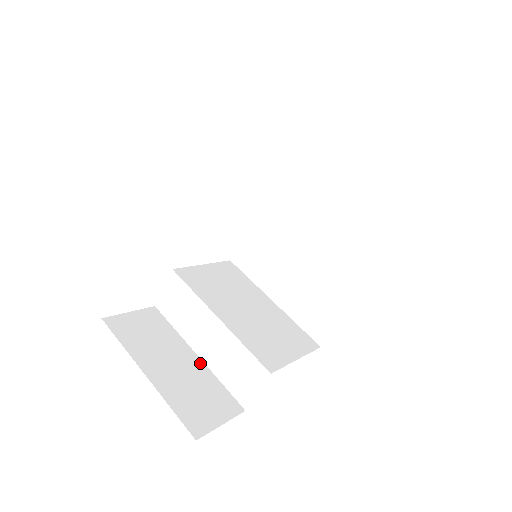
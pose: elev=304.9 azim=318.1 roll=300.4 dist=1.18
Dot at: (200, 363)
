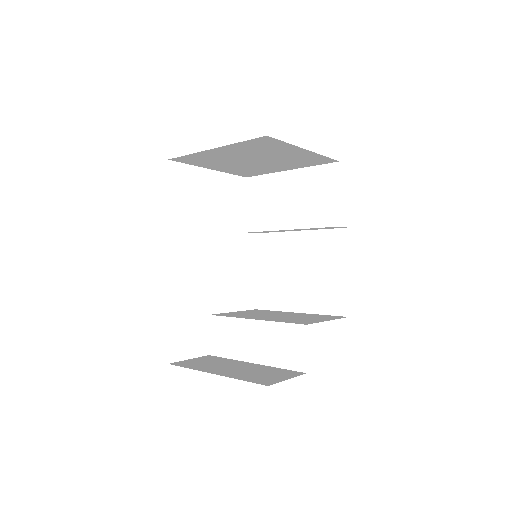
Dot at: (258, 365)
